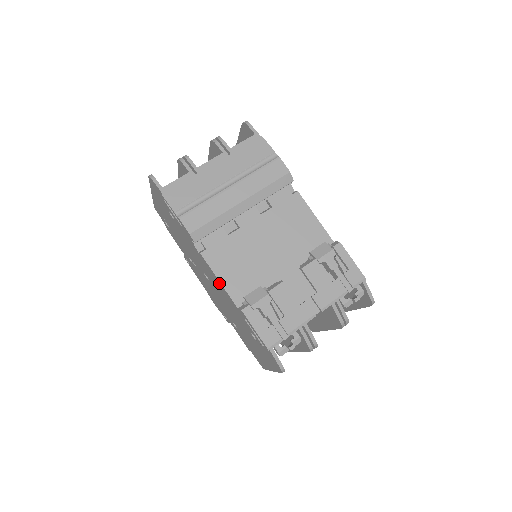
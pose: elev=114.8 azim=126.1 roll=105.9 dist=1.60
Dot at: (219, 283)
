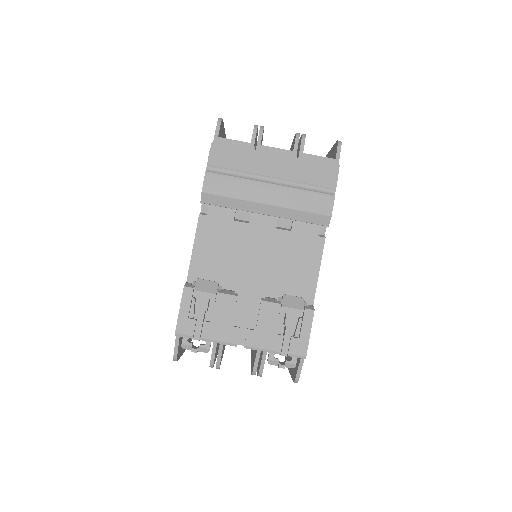
Dot at: occluded
